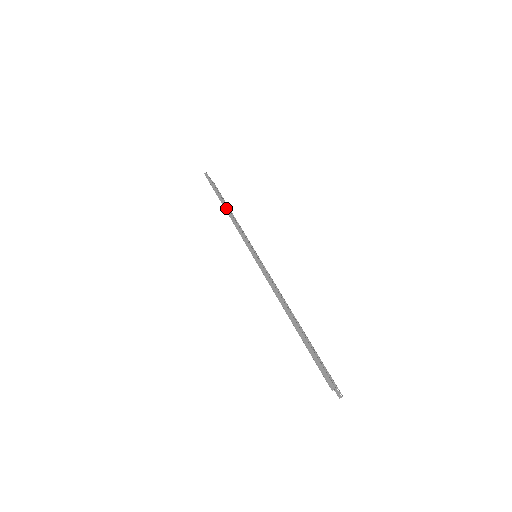
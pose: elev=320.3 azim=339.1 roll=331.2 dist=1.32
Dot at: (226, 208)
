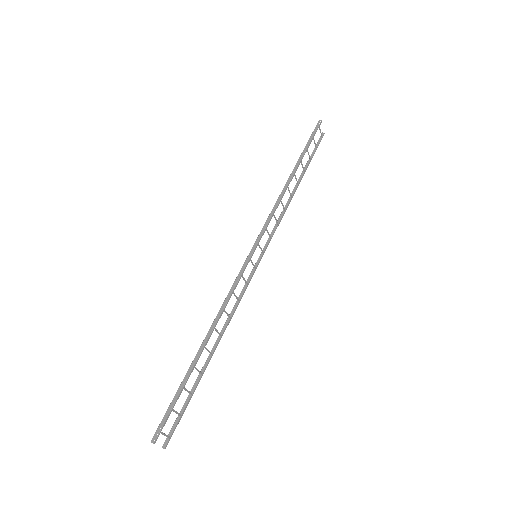
Dot at: (289, 180)
